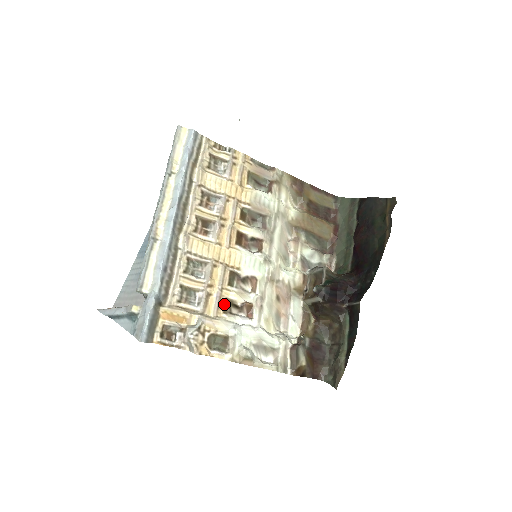
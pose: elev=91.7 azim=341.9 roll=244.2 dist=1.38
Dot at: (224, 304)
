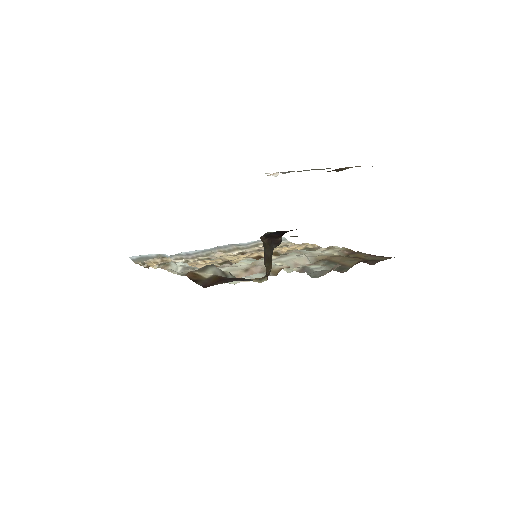
Dot at: occluded
